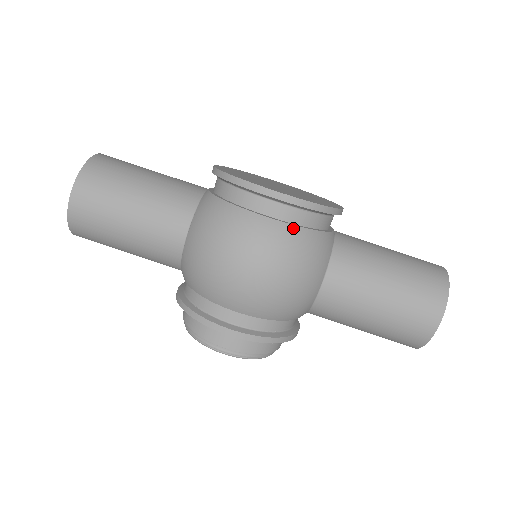
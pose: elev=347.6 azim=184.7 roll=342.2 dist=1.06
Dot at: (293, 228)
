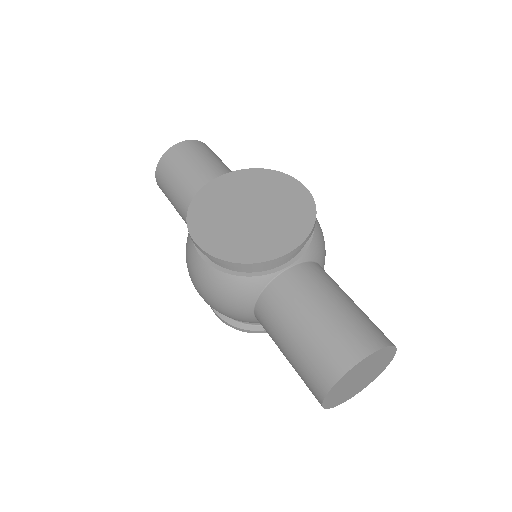
Dot at: (213, 270)
